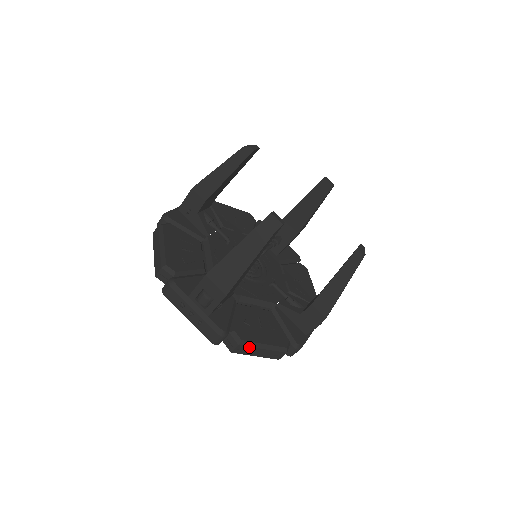
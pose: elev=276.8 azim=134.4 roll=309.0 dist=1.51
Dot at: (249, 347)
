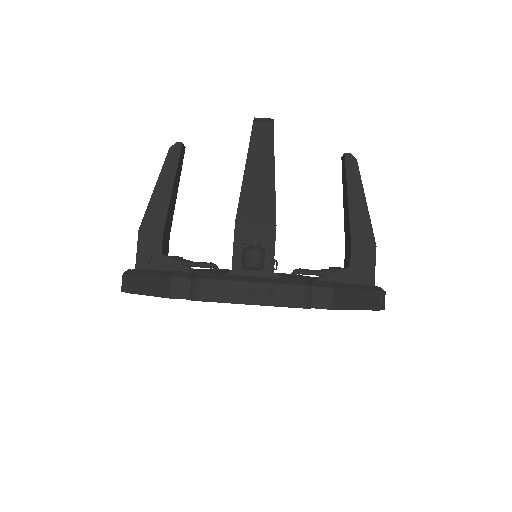
Dot at: (344, 290)
